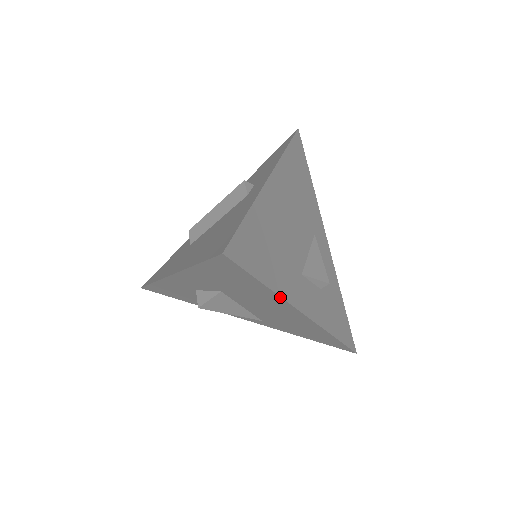
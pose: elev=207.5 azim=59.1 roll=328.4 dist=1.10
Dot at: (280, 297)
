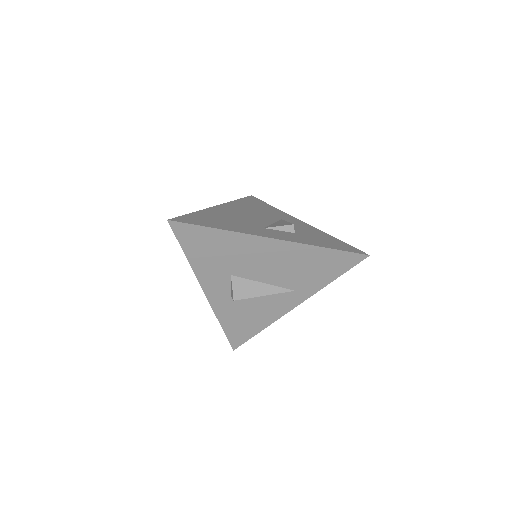
Dot at: (236, 233)
